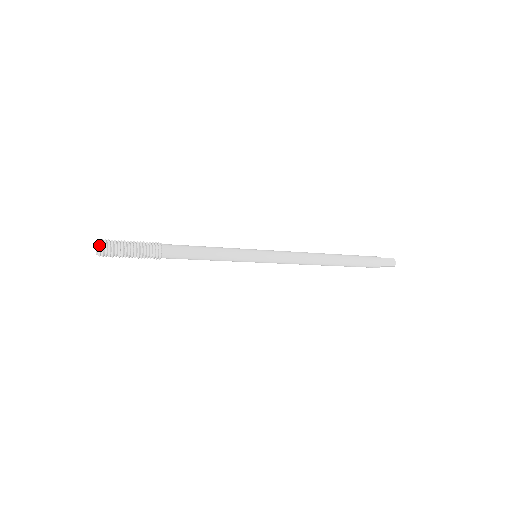
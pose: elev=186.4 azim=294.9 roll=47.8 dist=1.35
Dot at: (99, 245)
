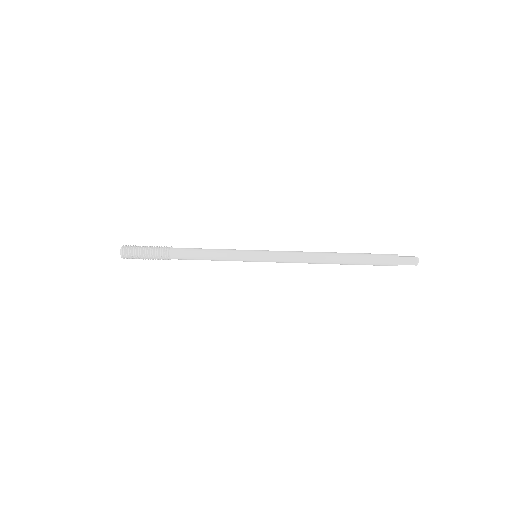
Dot at: (121, 252)
